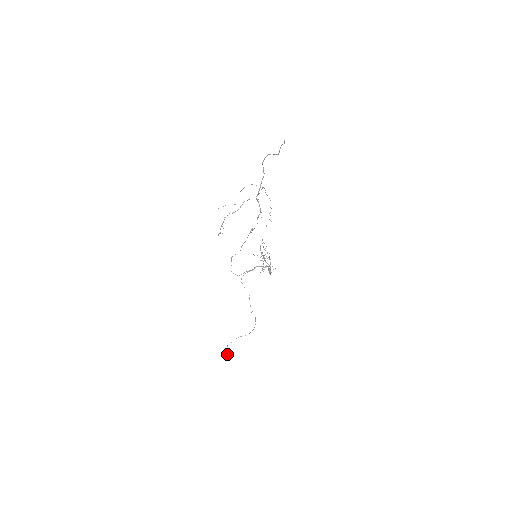
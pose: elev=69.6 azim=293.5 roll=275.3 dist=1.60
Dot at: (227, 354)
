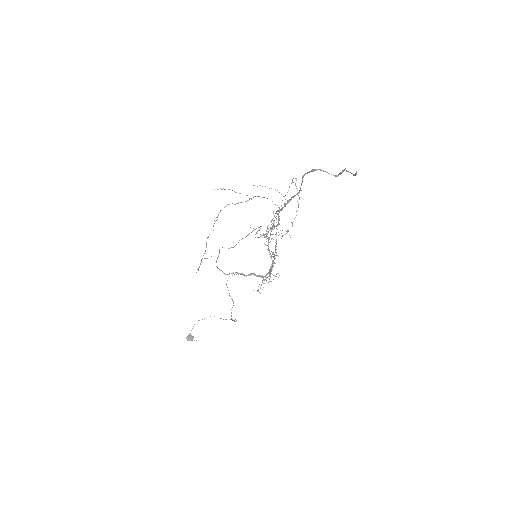
Dot at: occluded
